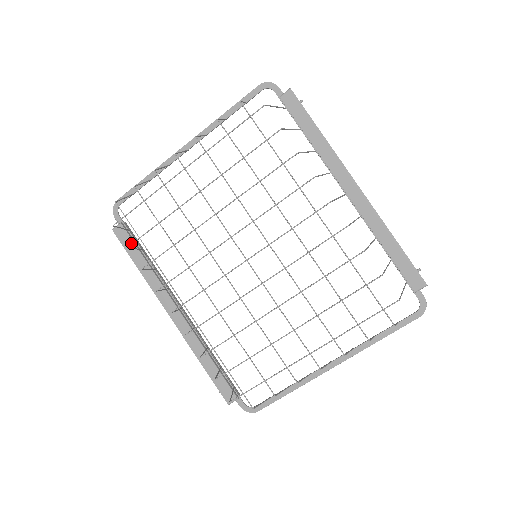
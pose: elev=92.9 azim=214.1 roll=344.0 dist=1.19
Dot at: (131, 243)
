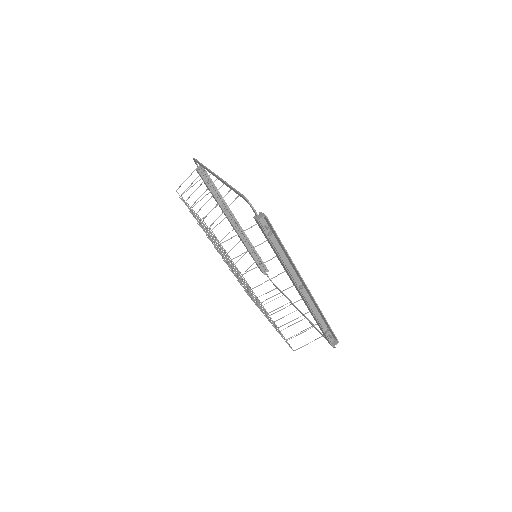
Dot at: (206, 184)
